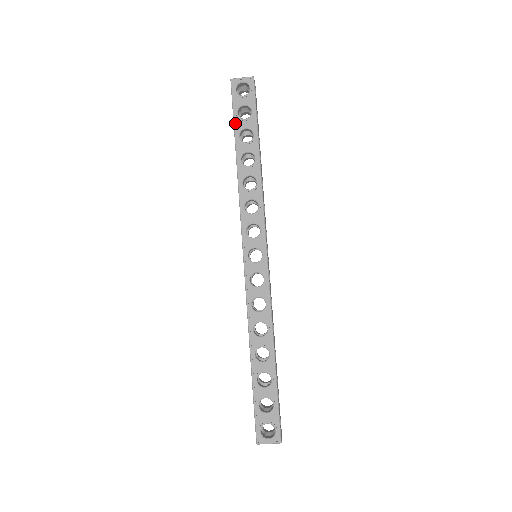
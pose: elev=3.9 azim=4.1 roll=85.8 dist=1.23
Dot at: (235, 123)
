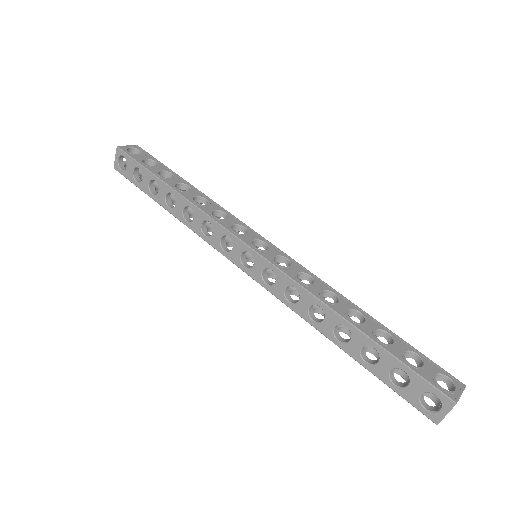
Dot at: (148, 169)
